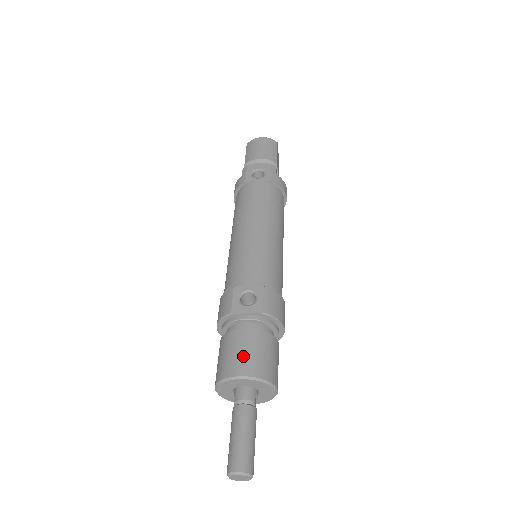
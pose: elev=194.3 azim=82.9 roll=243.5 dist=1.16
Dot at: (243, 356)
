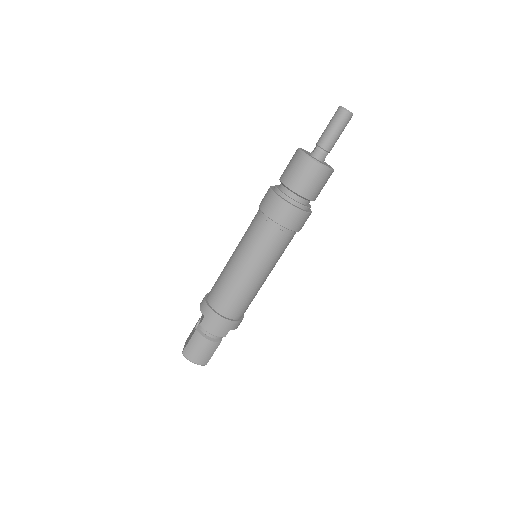
Dot at: occluded
